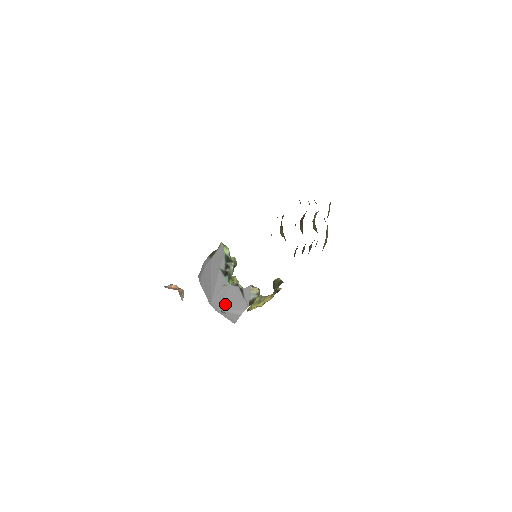
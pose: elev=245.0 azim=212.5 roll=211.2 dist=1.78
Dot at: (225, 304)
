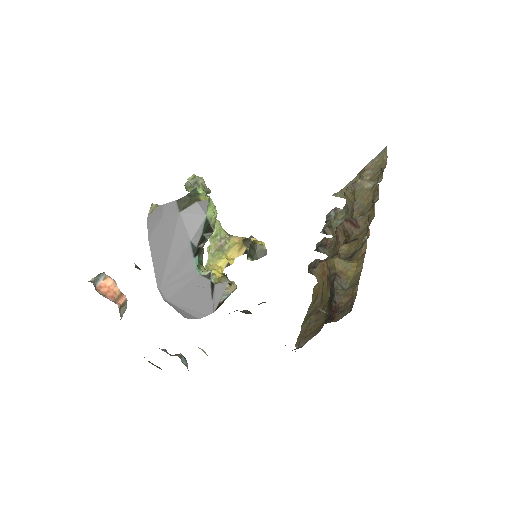
Dot at: (181, 298)
